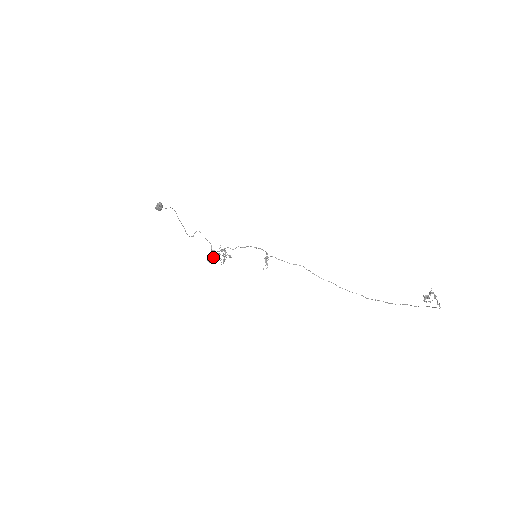
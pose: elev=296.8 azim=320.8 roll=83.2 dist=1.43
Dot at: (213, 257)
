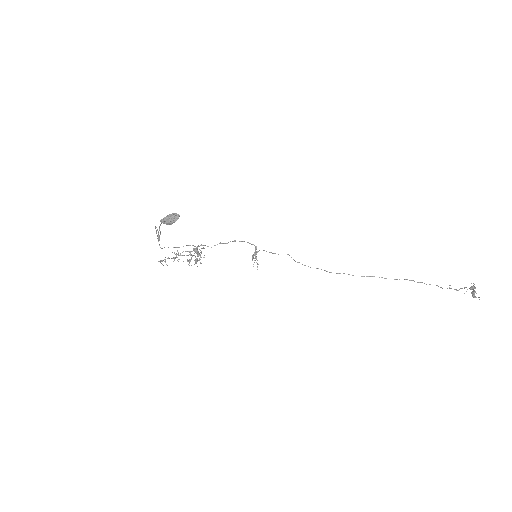
Dot at: occluded
